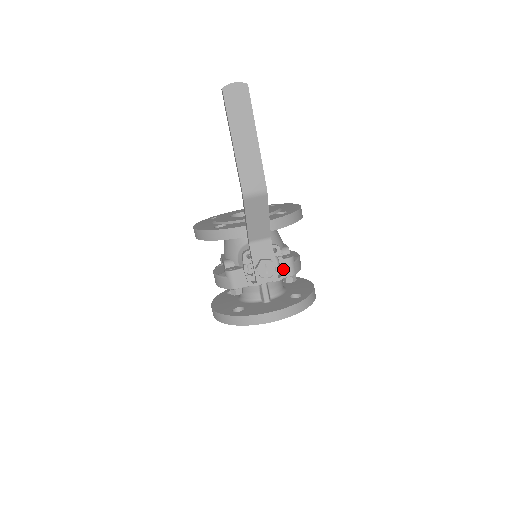
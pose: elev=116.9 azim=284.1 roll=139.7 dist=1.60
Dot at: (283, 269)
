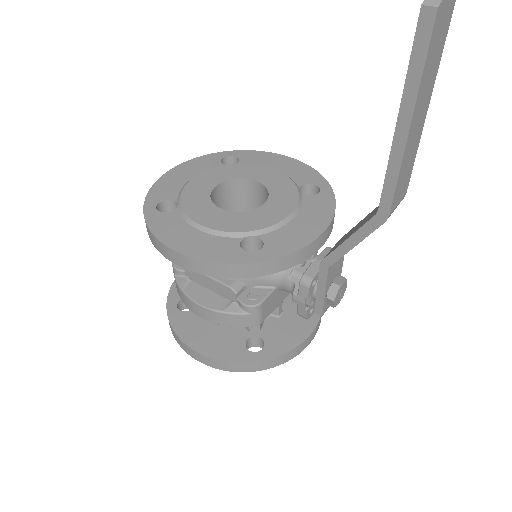
Dot at: occluded
